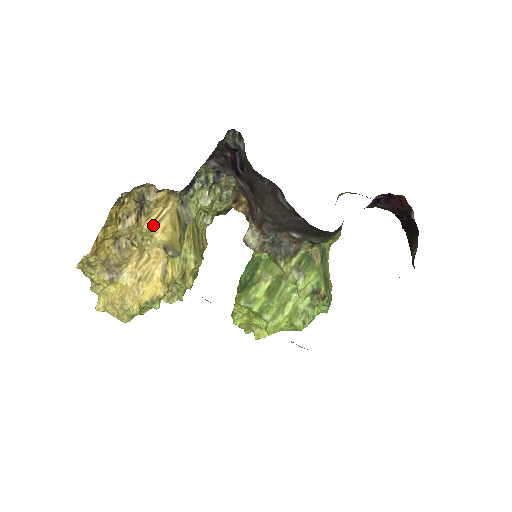
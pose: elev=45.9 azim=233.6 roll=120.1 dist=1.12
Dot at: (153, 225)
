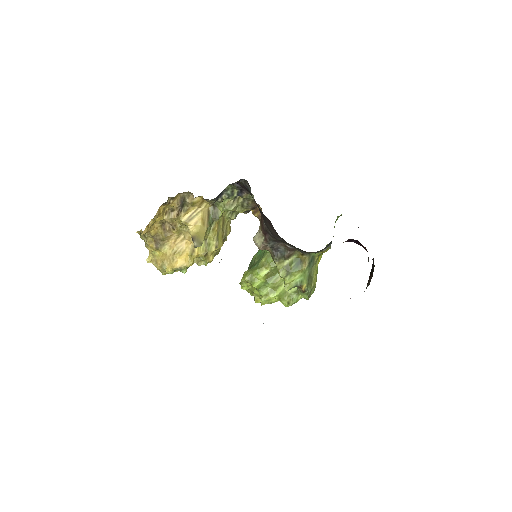
Dot at: (189, 219)
